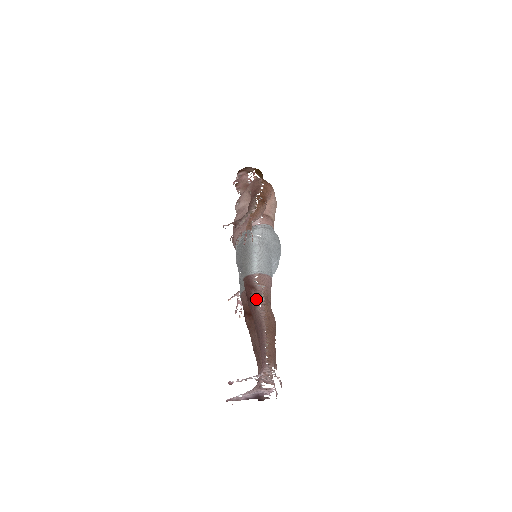
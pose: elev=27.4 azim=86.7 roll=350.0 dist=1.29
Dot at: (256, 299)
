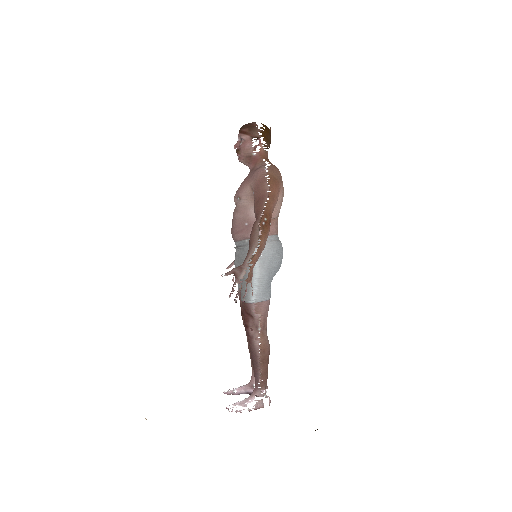
Dot at: (253, 329)
